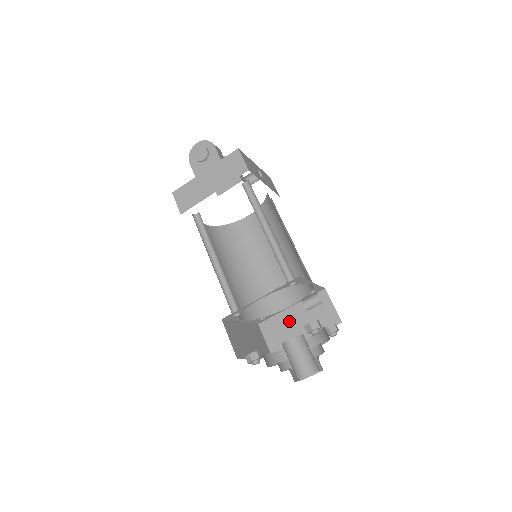
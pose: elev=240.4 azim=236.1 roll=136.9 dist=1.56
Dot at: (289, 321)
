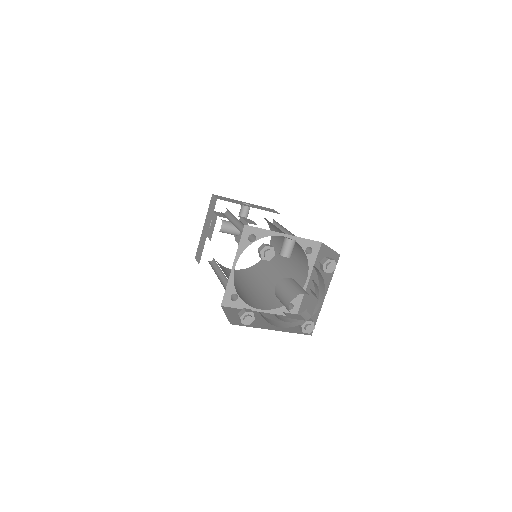
Dot at: (311, 293)
